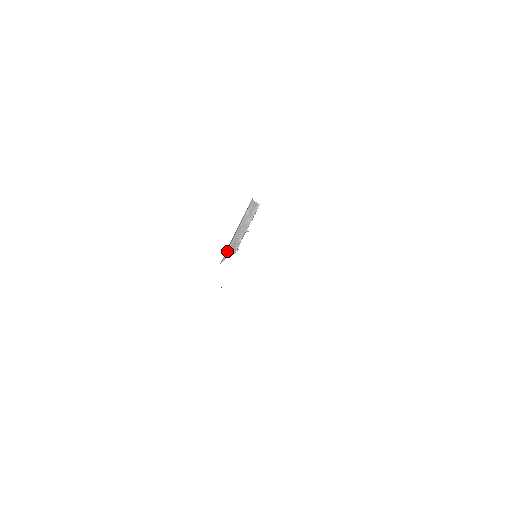
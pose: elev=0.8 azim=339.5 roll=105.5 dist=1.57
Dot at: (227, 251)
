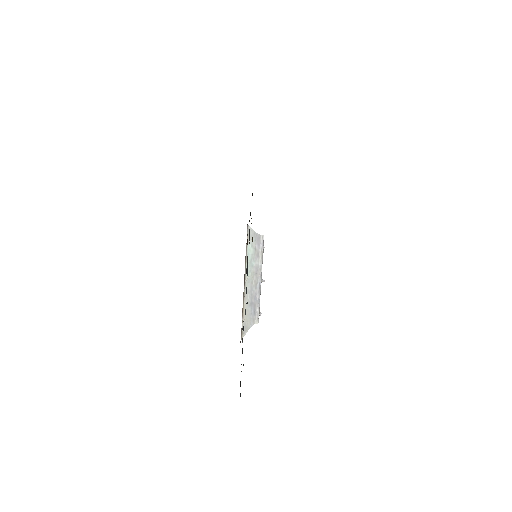
Dot at: (244, 317)
